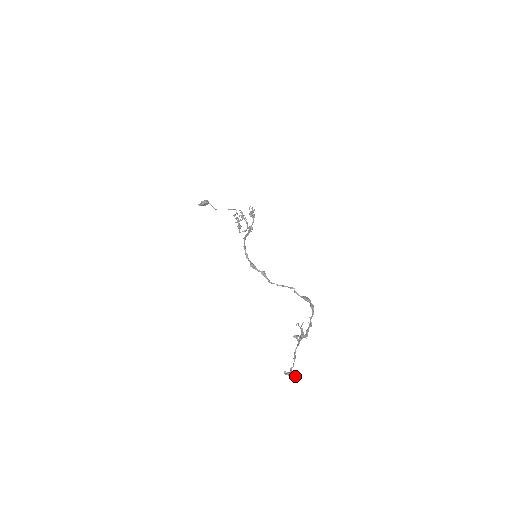
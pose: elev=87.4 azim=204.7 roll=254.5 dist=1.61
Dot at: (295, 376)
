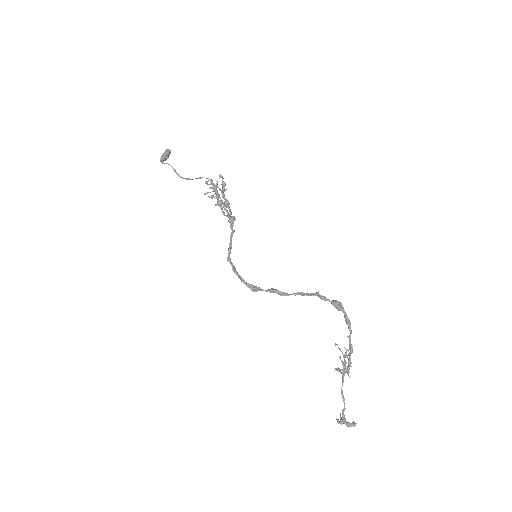
Dot at: (349, 423)
